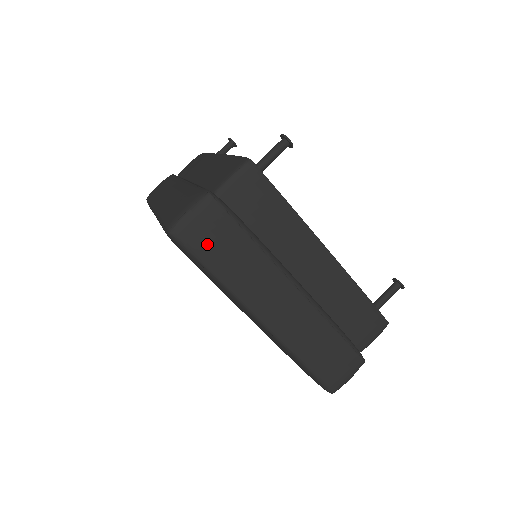
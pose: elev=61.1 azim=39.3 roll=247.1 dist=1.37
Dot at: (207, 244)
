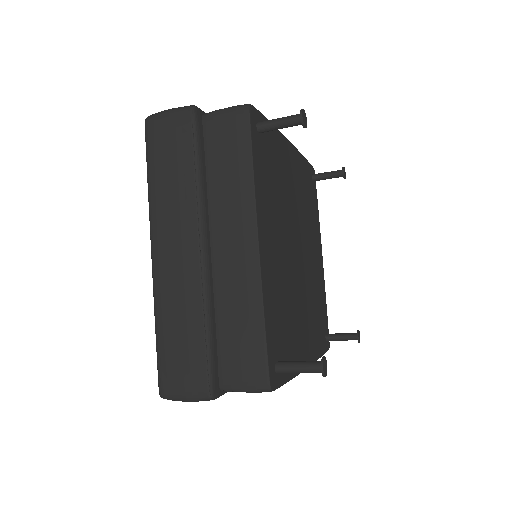
Dot at: (160, 145)
